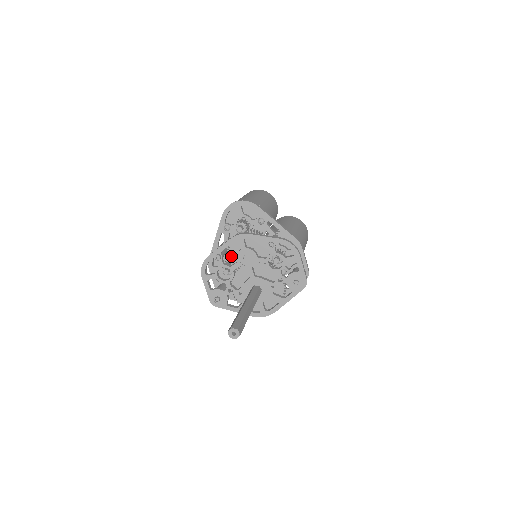
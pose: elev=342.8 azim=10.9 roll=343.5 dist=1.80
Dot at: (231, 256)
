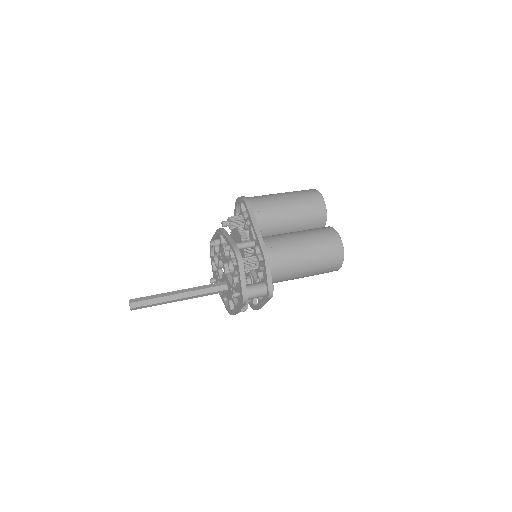
Dot at: occluded
